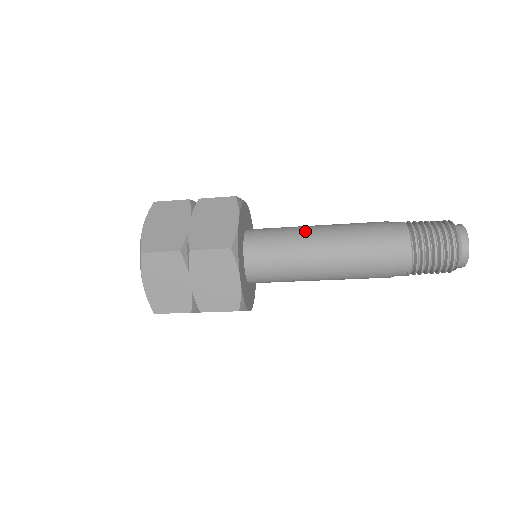
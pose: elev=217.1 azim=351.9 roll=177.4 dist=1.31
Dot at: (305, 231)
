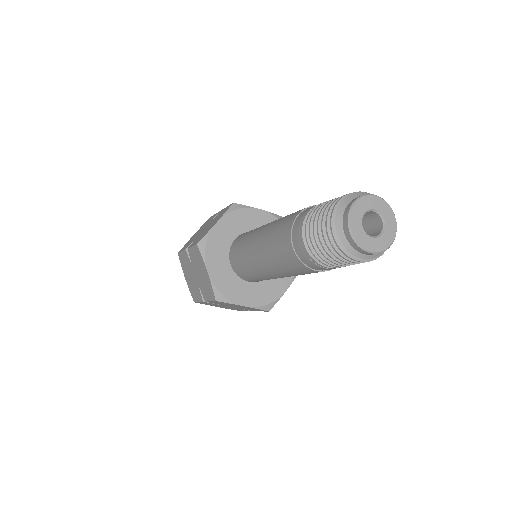
Dot at: (262, 226)
